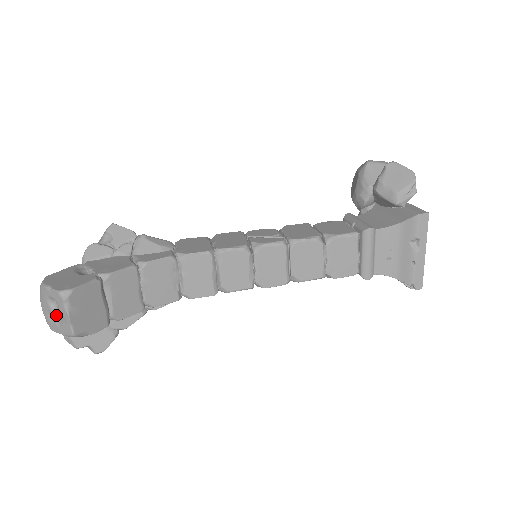
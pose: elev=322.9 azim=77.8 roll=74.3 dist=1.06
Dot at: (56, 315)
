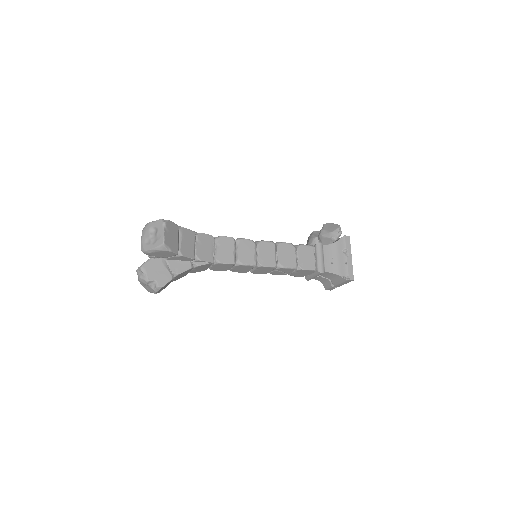
Dot at: (152, 238)
